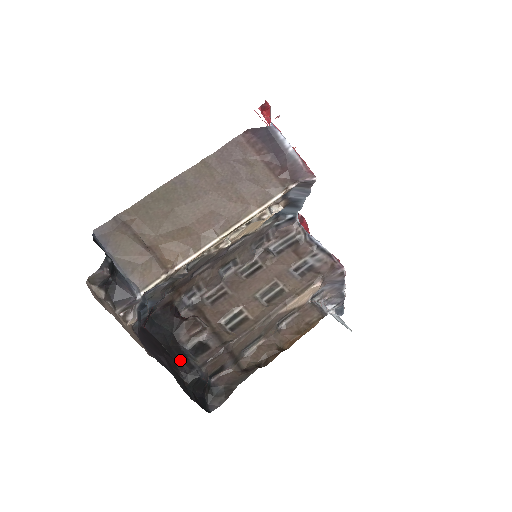
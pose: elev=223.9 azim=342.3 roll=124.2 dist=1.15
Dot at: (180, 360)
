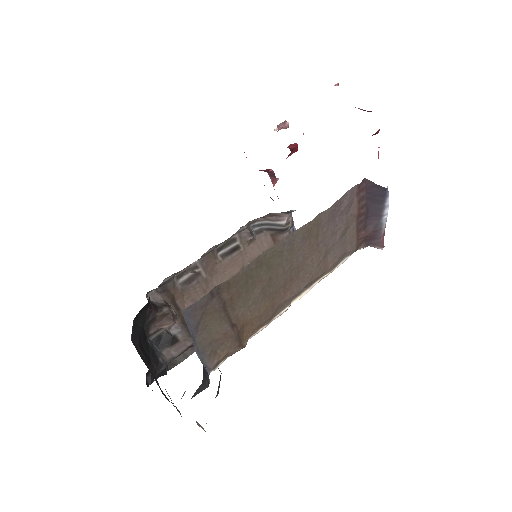
Dot at: (151, 360)
